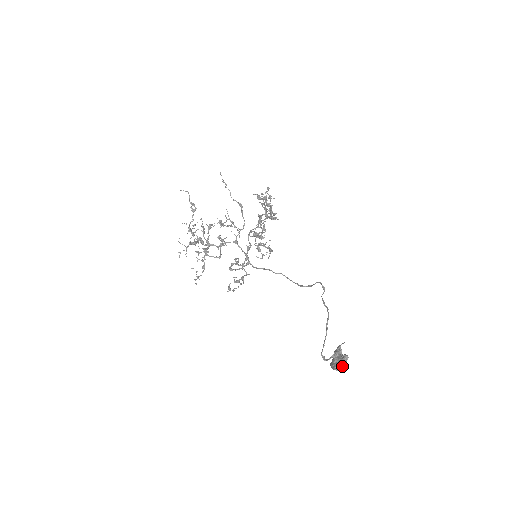
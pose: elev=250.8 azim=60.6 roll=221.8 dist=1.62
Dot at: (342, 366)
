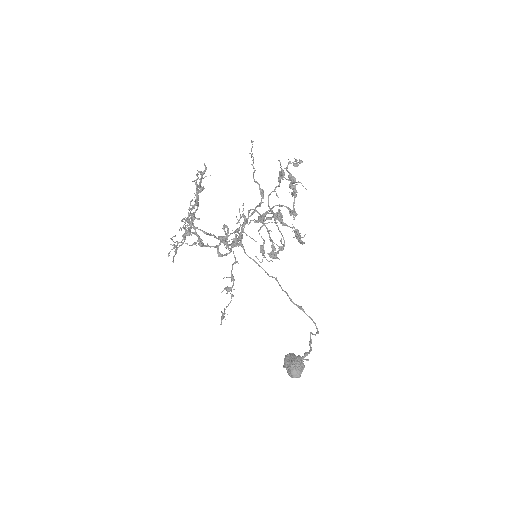
Dot at: occluded
